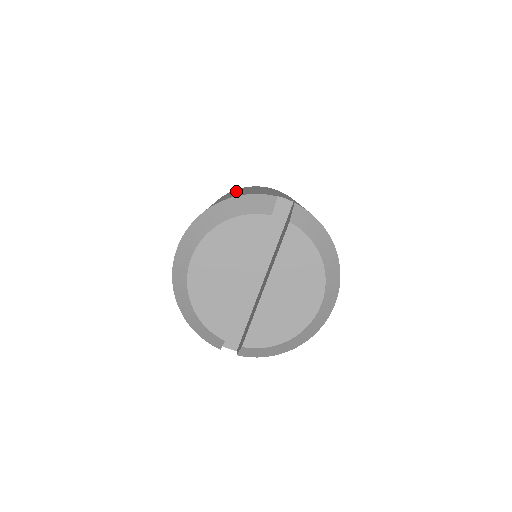
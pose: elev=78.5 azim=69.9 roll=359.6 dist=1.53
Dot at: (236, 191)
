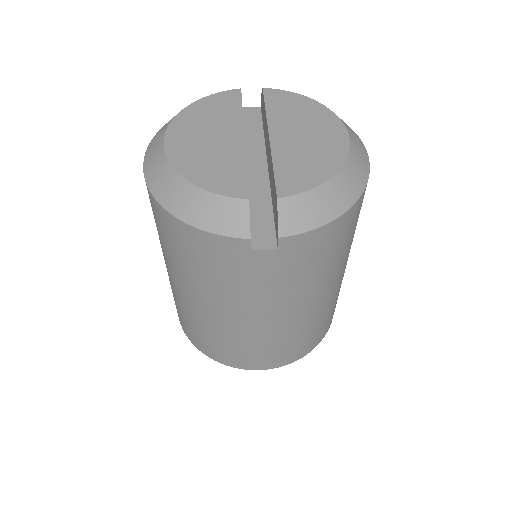
Dot at: occluded
